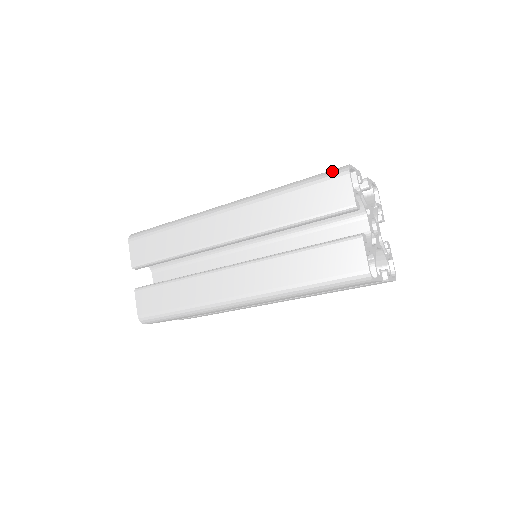
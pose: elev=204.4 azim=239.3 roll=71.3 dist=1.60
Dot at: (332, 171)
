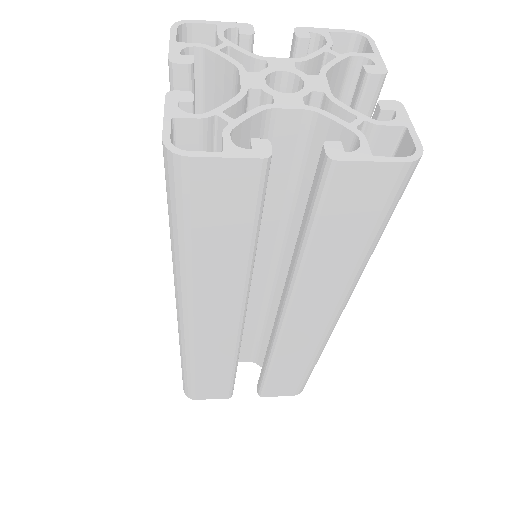
Dot at: occluded
